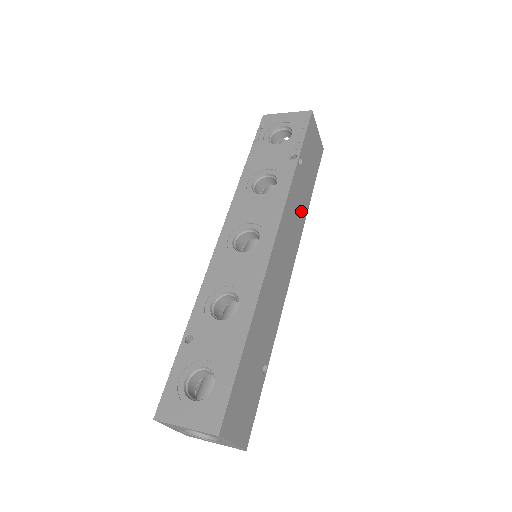
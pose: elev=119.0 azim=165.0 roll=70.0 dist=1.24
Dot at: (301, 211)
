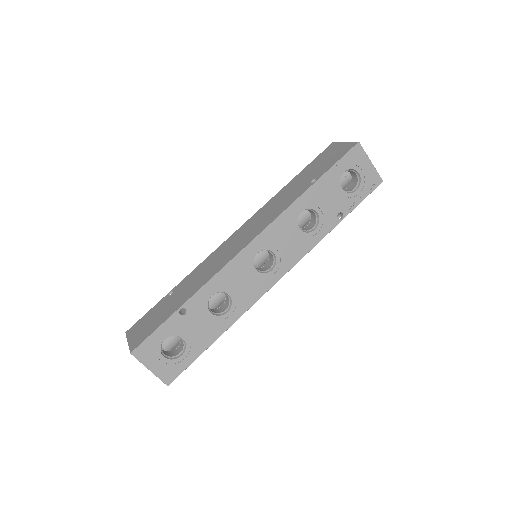
Dot at: occluded
